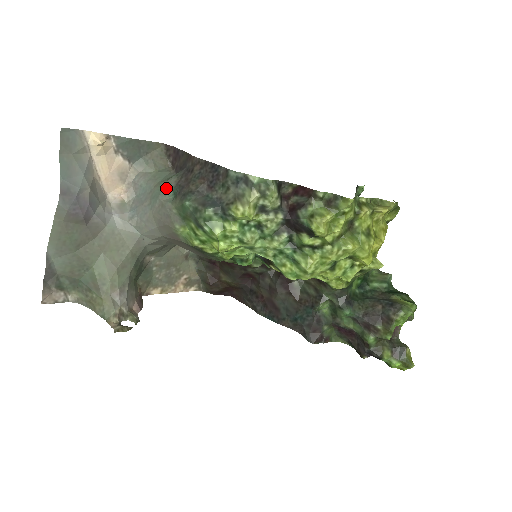
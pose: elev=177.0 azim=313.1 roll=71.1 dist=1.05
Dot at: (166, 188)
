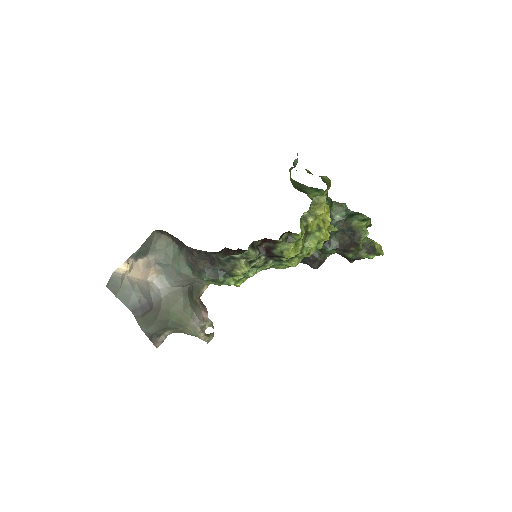
Dot at: (182, 265)
